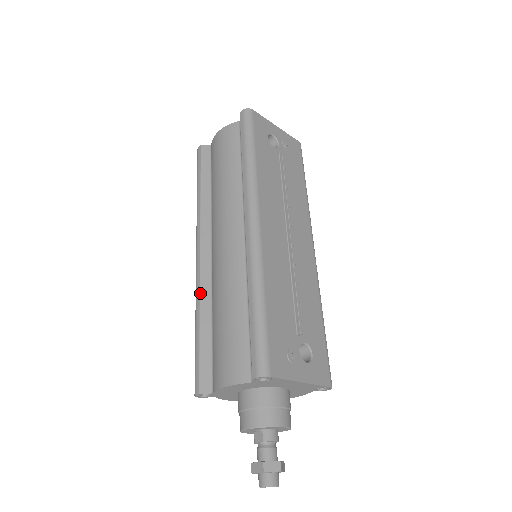
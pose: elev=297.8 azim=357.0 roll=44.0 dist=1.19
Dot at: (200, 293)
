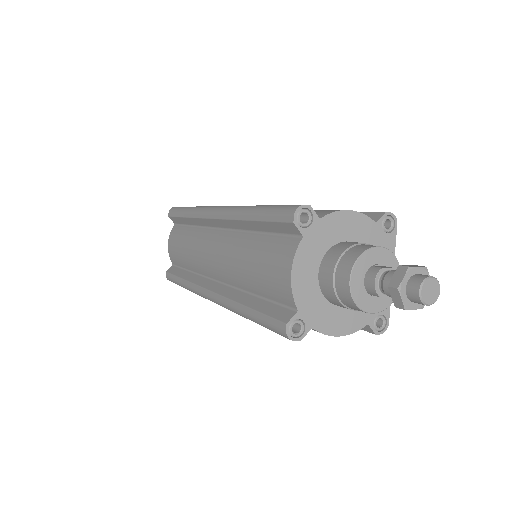
Dot at: occluded
